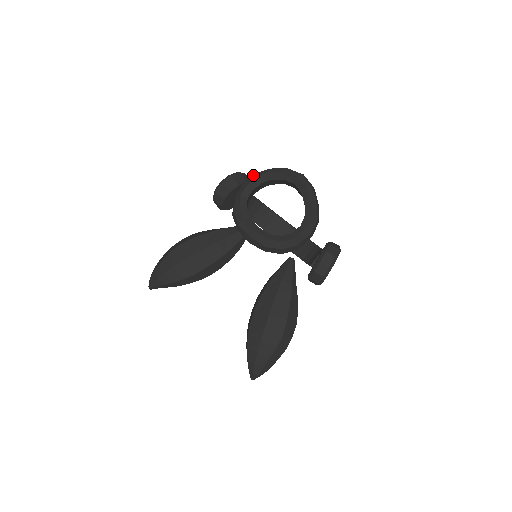
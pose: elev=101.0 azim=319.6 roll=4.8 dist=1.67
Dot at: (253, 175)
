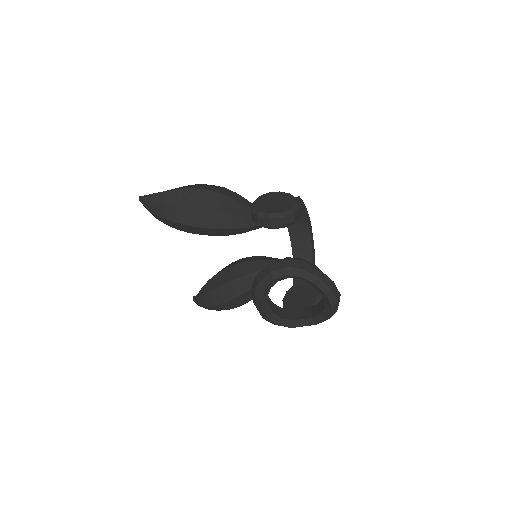
Dot at: (299, 269)
